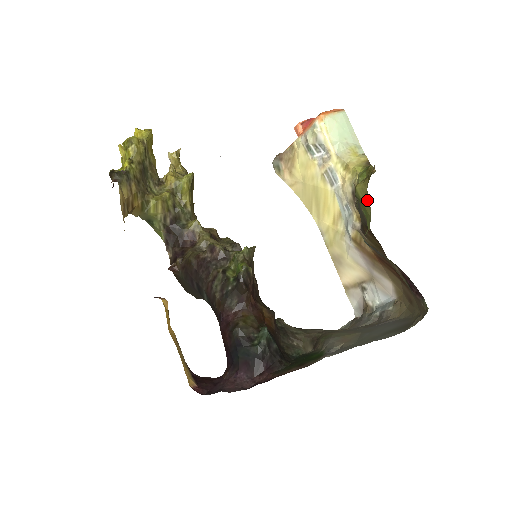
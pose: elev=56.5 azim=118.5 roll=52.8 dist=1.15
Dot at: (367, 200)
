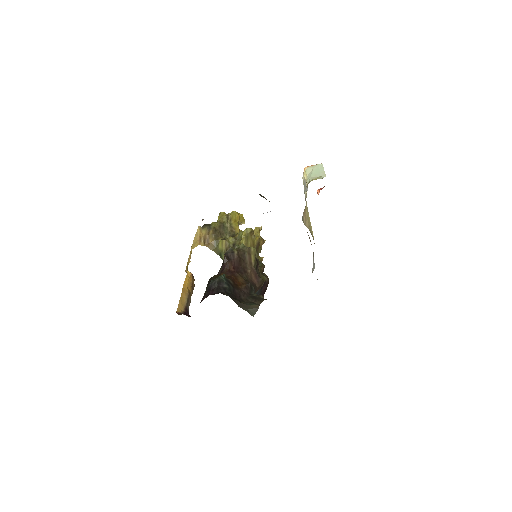
Dot at: occluded
